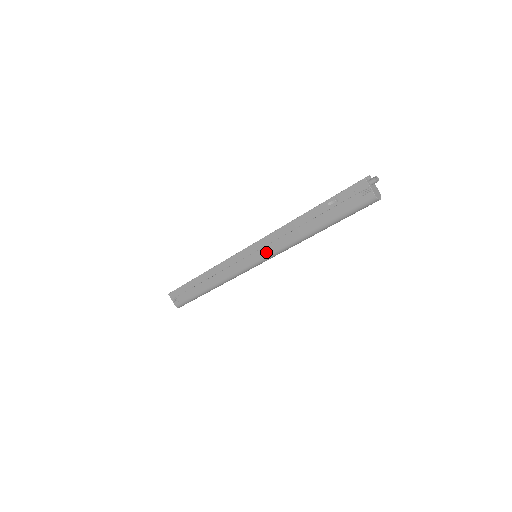
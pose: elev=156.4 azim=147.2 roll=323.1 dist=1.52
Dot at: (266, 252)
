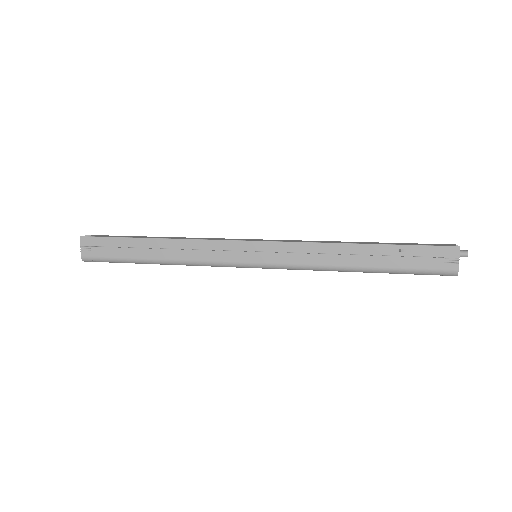
Dot at: (278, 259)
